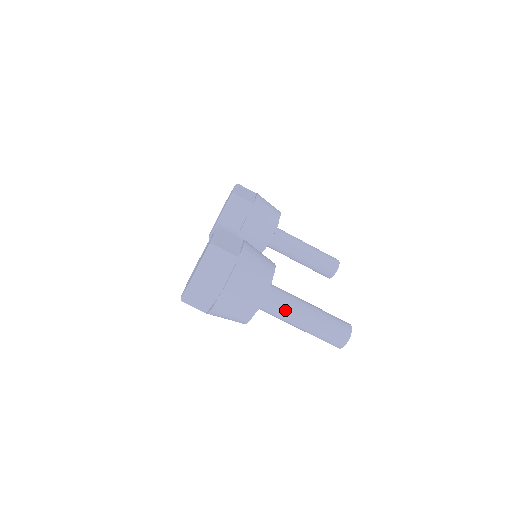
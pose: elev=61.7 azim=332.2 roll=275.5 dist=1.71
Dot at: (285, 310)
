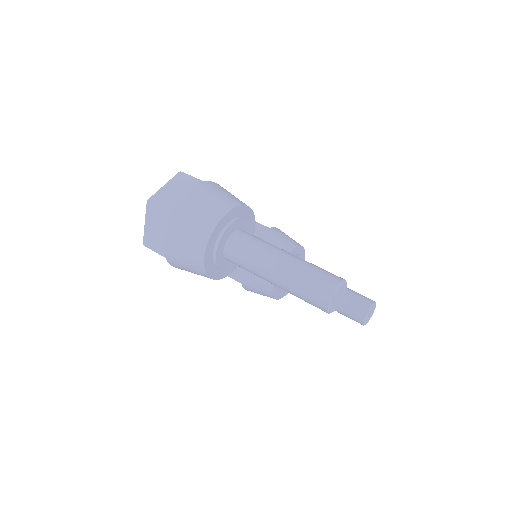
Dot at: (254, 249)
